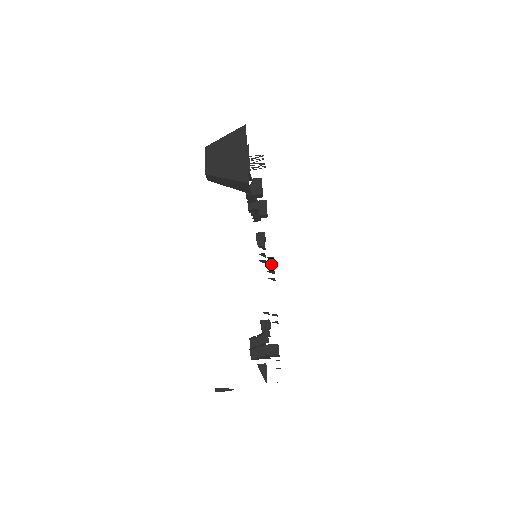
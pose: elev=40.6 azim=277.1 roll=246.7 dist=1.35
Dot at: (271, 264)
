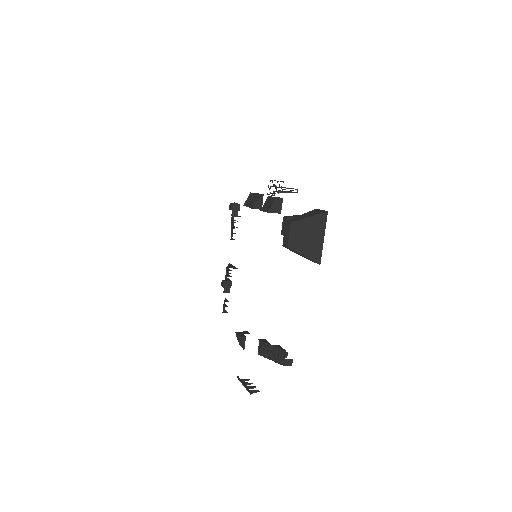
Dot at: occluded
